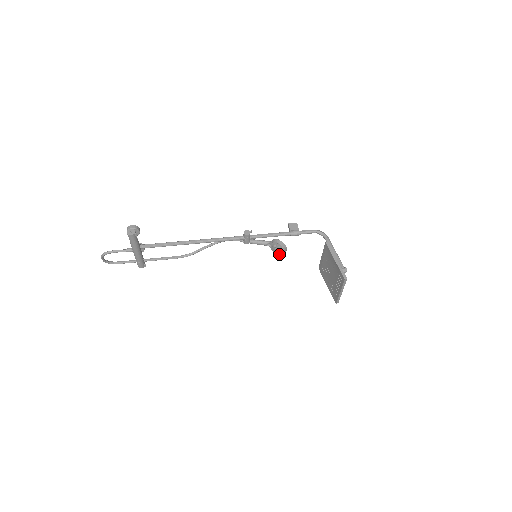
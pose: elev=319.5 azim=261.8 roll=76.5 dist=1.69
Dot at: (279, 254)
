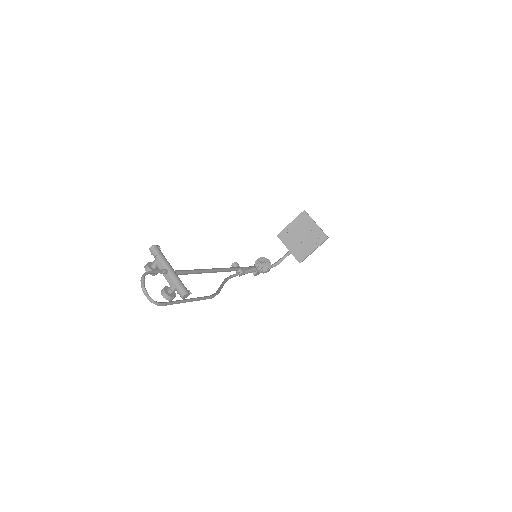
Dot at: (269, 268)
